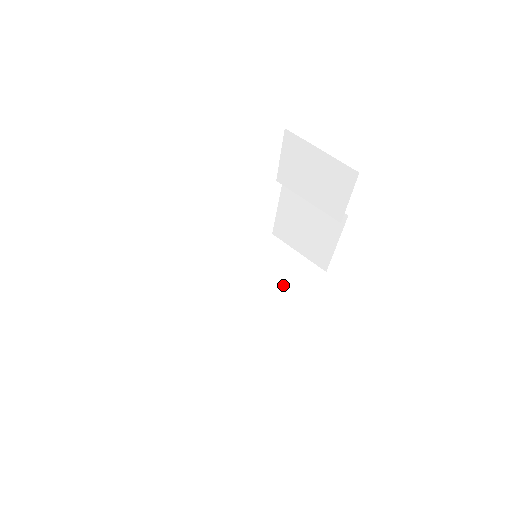
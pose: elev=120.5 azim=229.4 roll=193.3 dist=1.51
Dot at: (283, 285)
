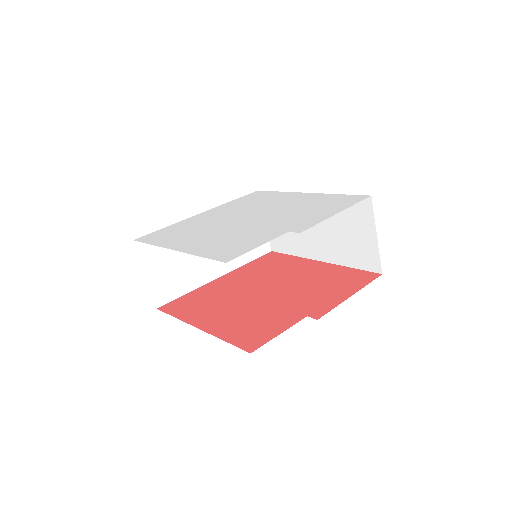
Dot at: (341, 244)
